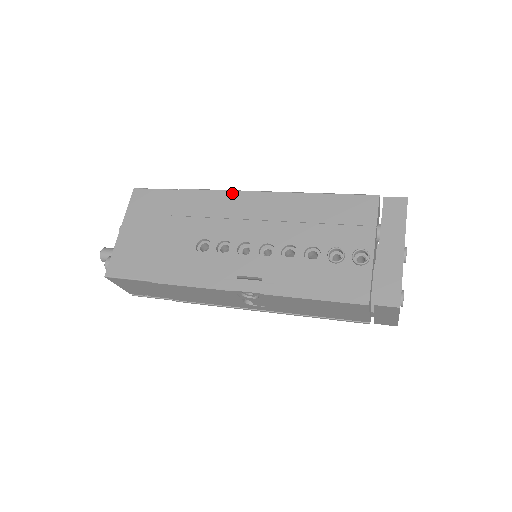
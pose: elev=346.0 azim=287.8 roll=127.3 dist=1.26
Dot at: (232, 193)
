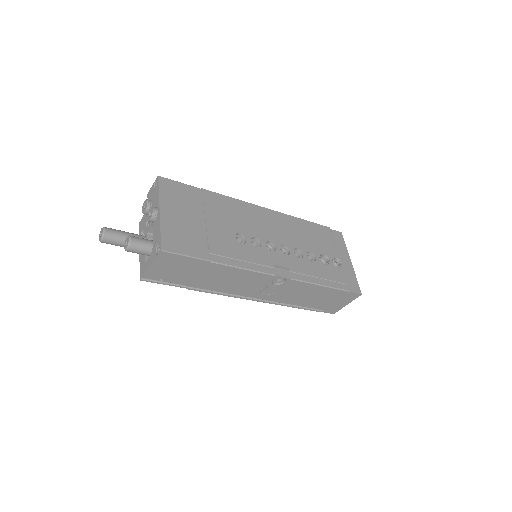
Dot at: (245, 203)
